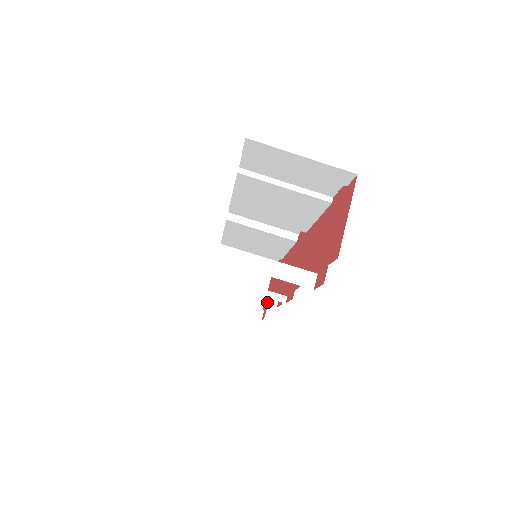
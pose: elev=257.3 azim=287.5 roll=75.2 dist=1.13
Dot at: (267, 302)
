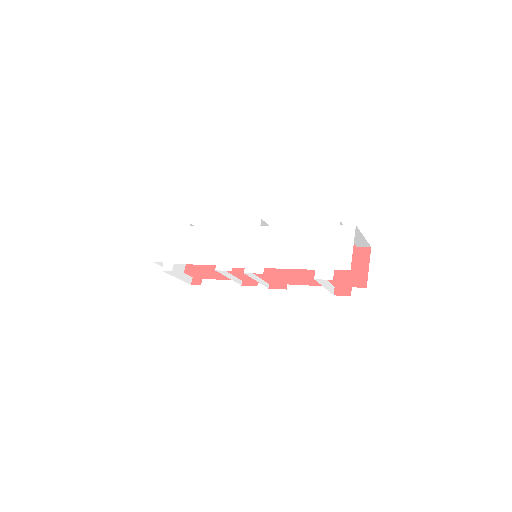
Dot at: (238, 282)
